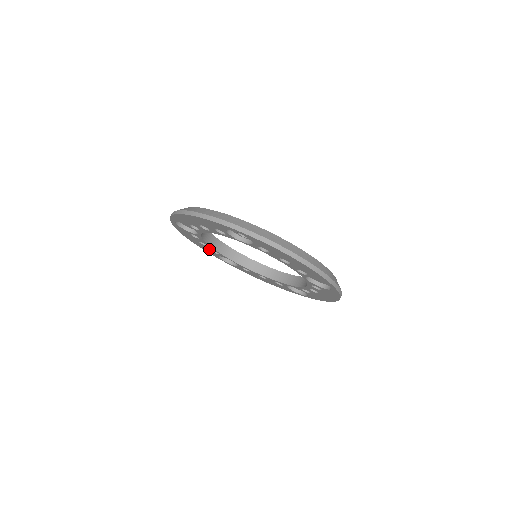
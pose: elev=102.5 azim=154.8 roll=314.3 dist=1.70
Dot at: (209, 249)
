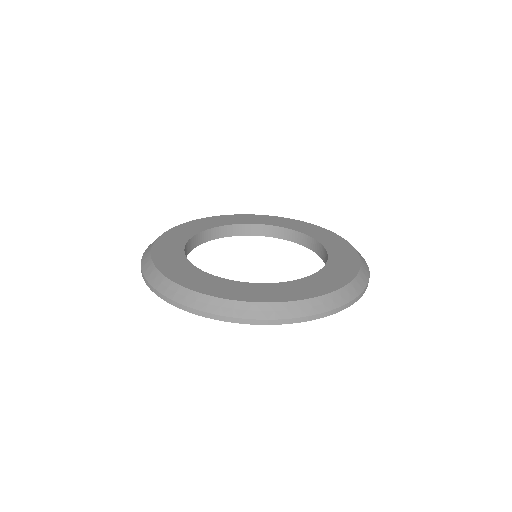
Dot at: occluded
